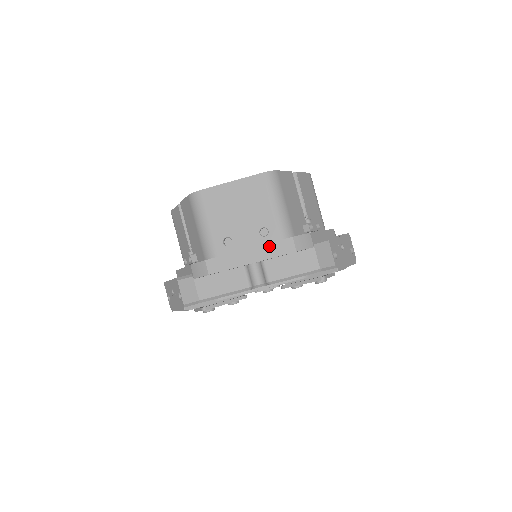
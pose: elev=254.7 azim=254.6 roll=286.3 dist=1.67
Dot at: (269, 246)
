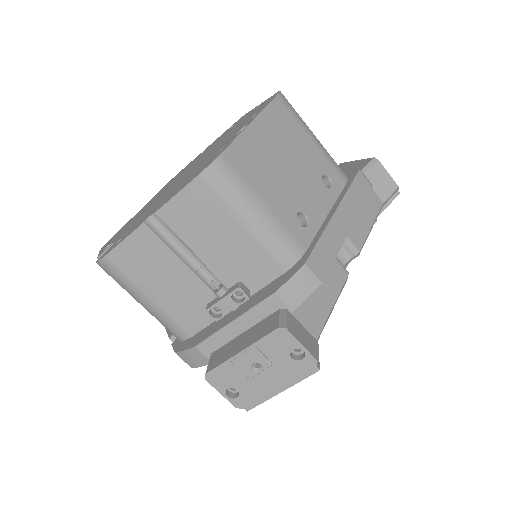
Dot at: (349, 195)
